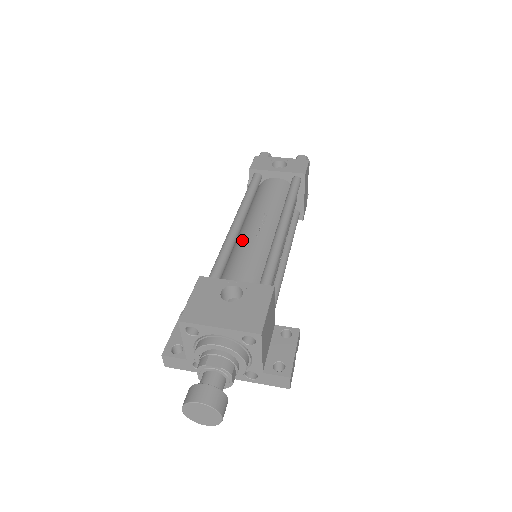
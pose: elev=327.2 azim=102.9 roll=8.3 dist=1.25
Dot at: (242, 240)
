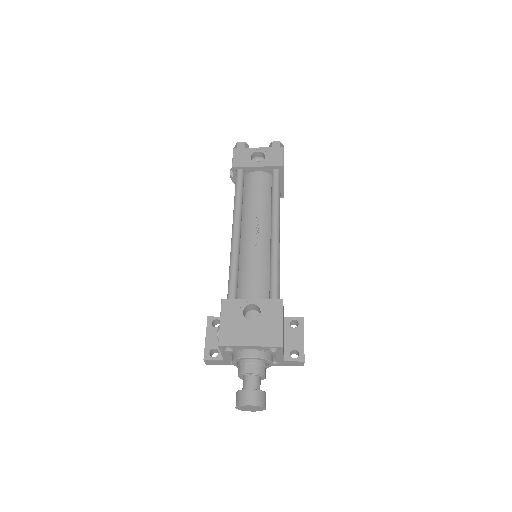
Dot at: (244, 250)
